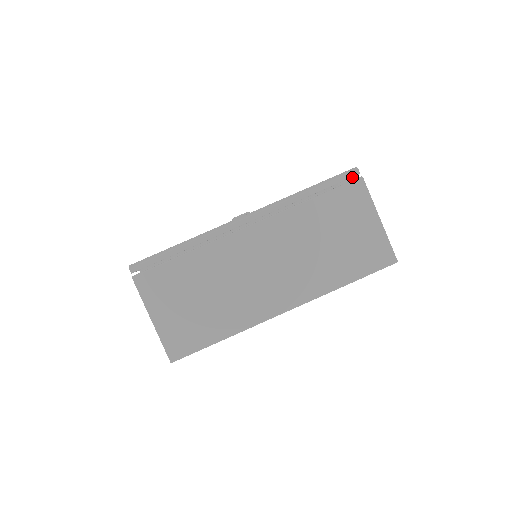
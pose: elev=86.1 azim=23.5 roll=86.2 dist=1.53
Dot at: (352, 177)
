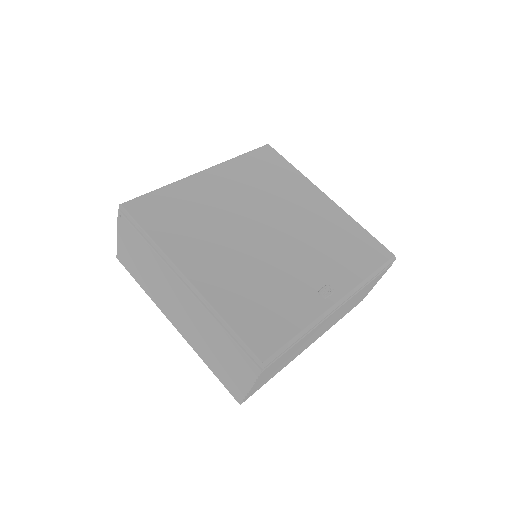
Dot at: occluded
